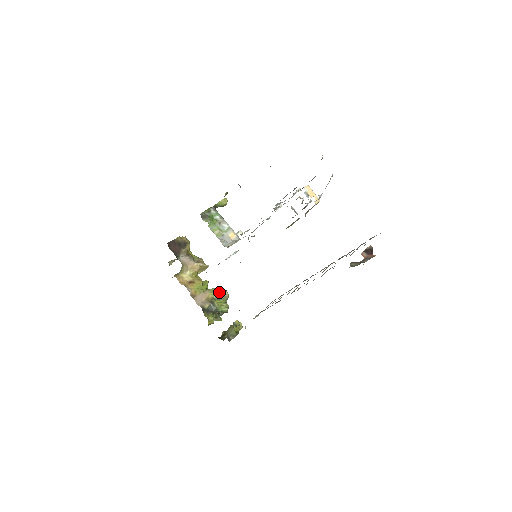
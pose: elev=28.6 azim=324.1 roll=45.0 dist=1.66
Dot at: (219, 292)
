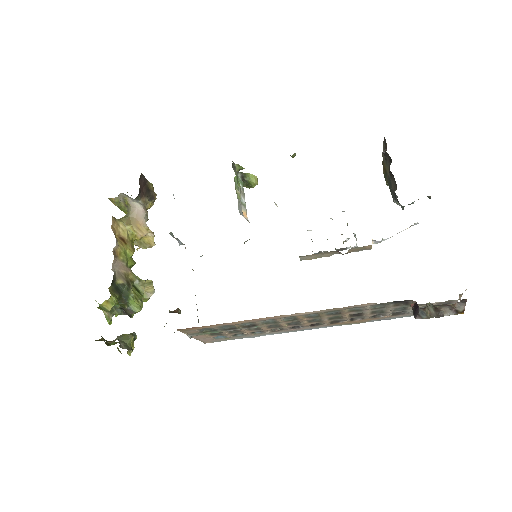
Dot at: (144, 282)
